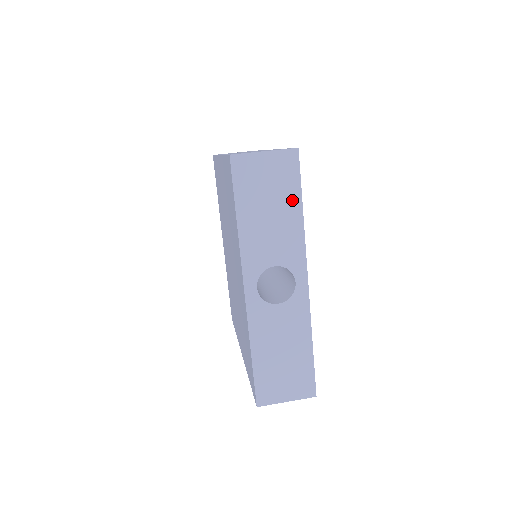
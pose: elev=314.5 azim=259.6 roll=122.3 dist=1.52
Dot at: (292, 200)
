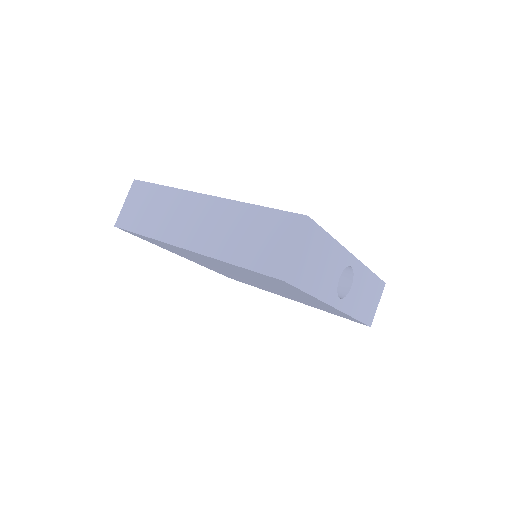
Dot at: (324, 242)
